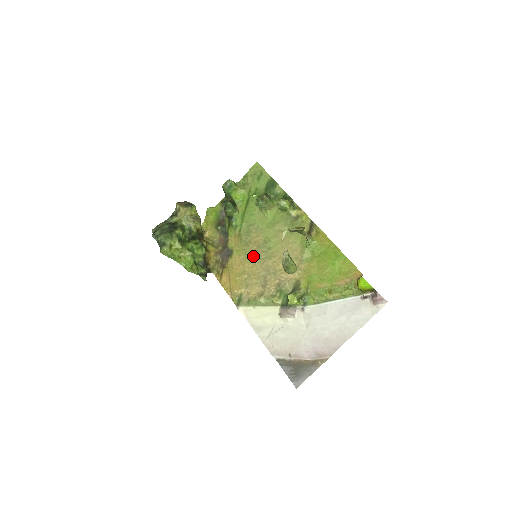
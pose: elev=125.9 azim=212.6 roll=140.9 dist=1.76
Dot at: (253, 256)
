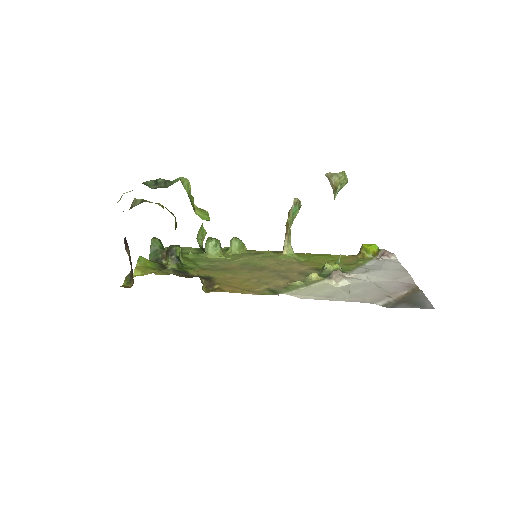
Dot at: (244, 271)
